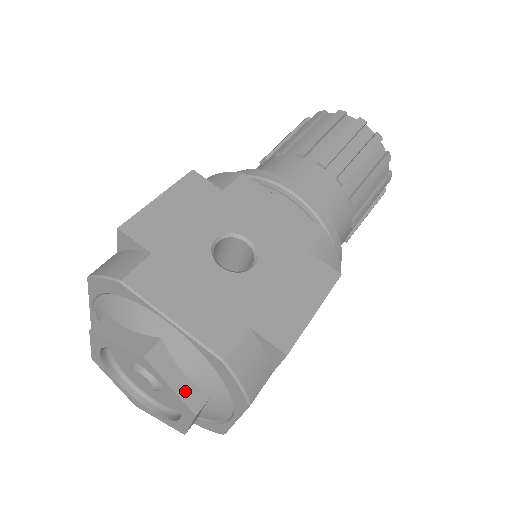
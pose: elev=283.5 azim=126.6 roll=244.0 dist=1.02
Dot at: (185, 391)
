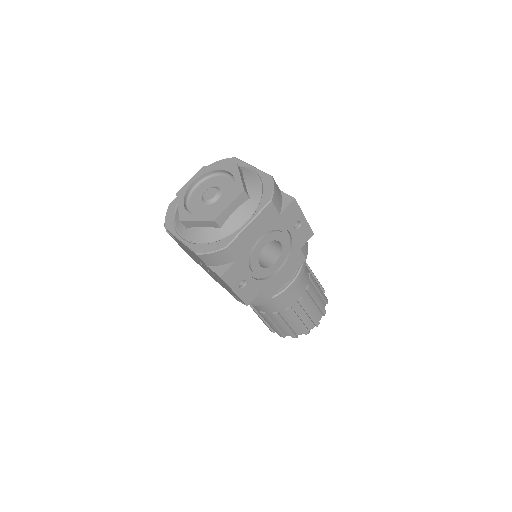
Dot at: (244, 184)
